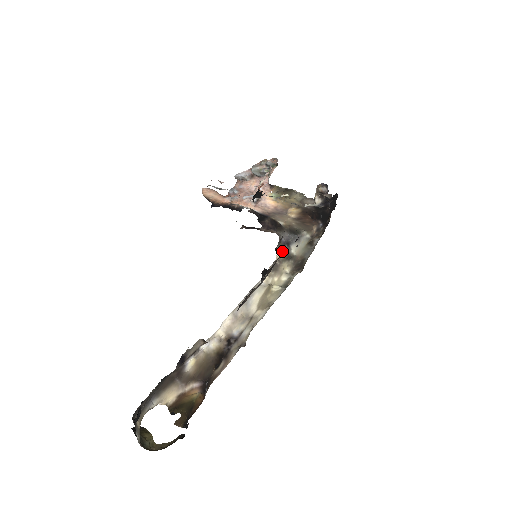
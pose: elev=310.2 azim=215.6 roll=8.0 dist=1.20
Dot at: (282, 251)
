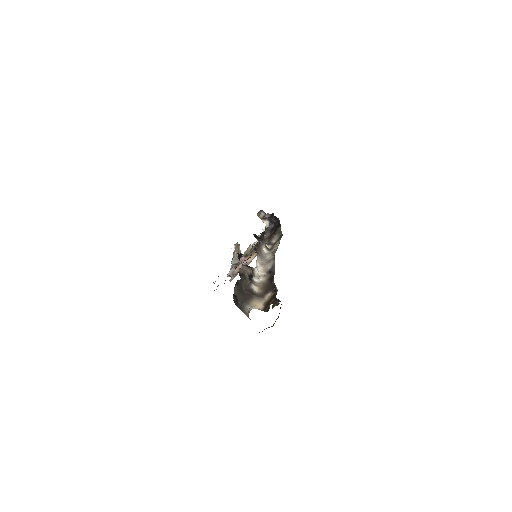
Dot at: (268, 245)
